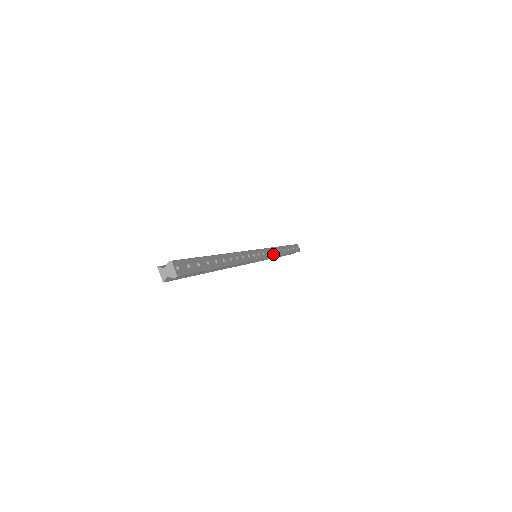
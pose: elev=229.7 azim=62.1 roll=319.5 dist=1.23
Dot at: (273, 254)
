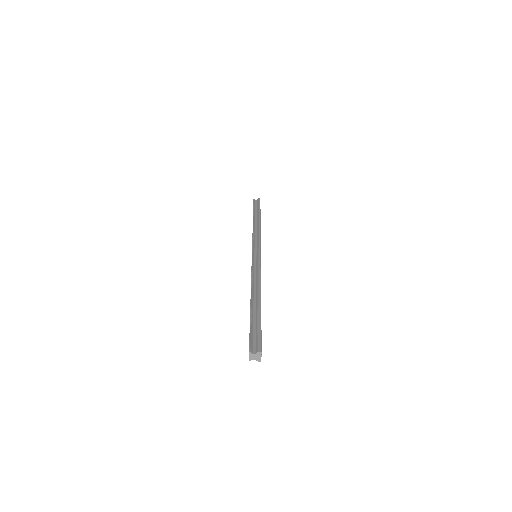
Dot at: occluded
